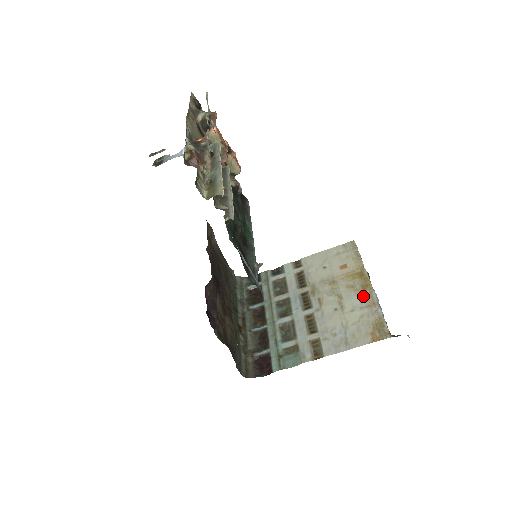
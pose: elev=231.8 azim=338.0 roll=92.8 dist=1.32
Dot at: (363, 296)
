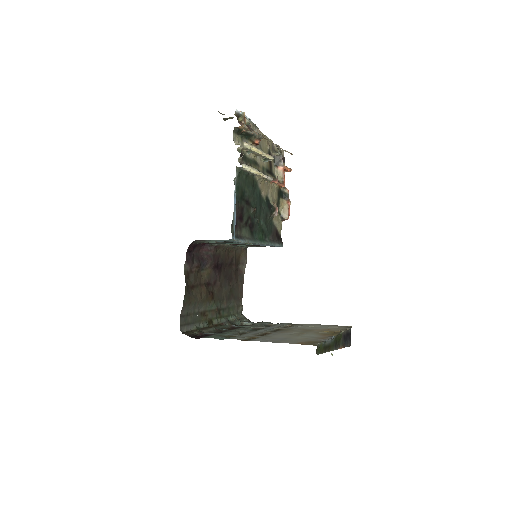
Dot at: (322, 335)
